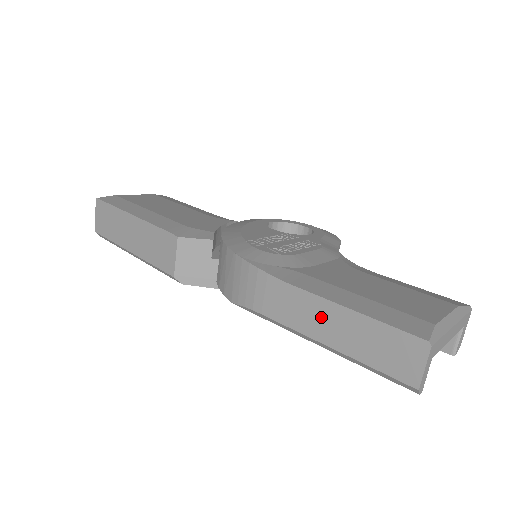
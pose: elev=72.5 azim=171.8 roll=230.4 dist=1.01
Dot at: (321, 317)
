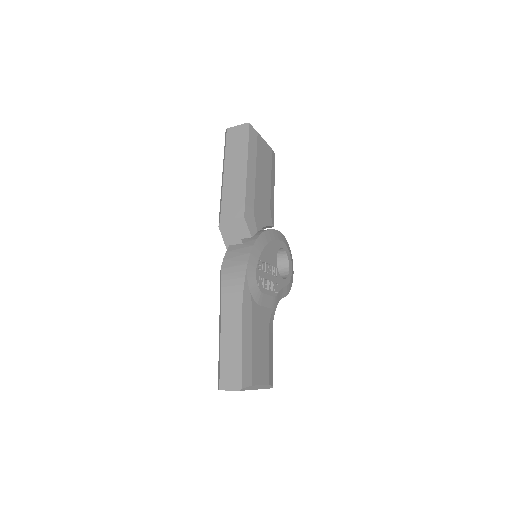
Dot at: (233, 331)
